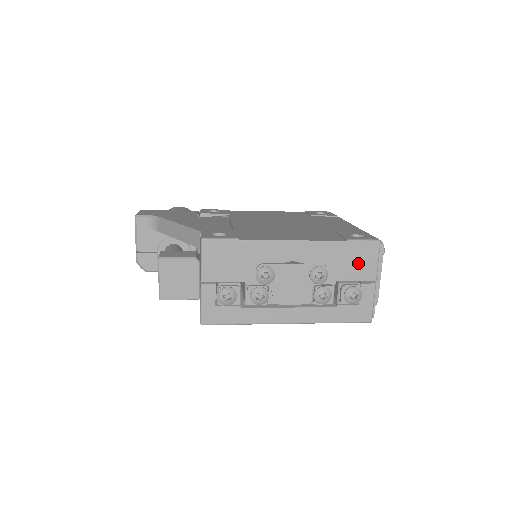
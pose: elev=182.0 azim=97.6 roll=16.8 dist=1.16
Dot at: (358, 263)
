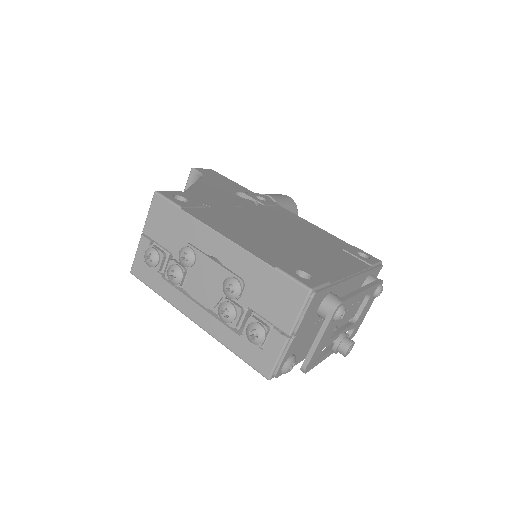
Dot at: (277, 301)
